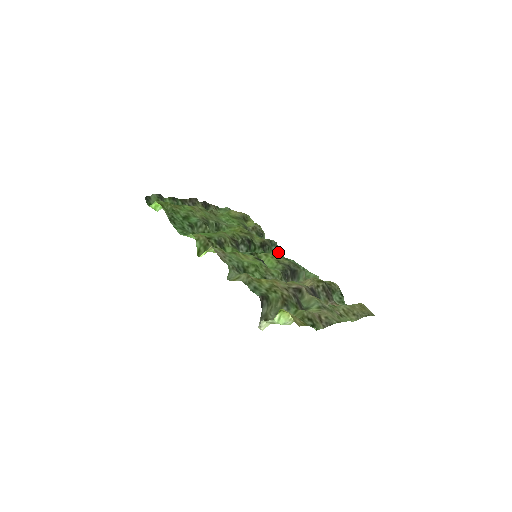
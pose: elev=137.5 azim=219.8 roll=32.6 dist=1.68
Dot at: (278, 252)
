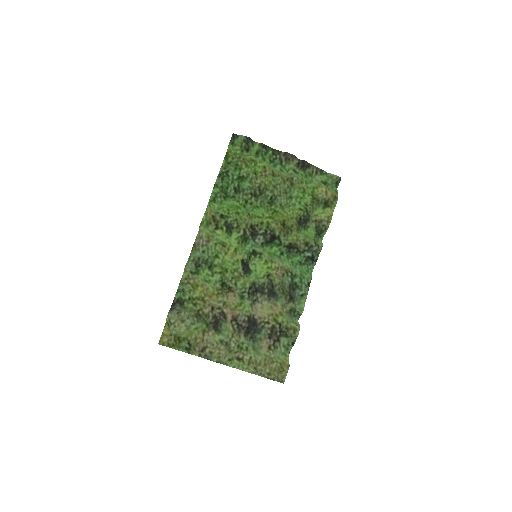
Dot at: (308, 260)
